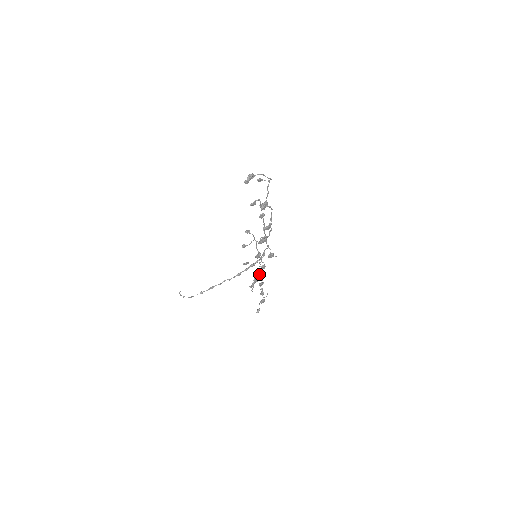
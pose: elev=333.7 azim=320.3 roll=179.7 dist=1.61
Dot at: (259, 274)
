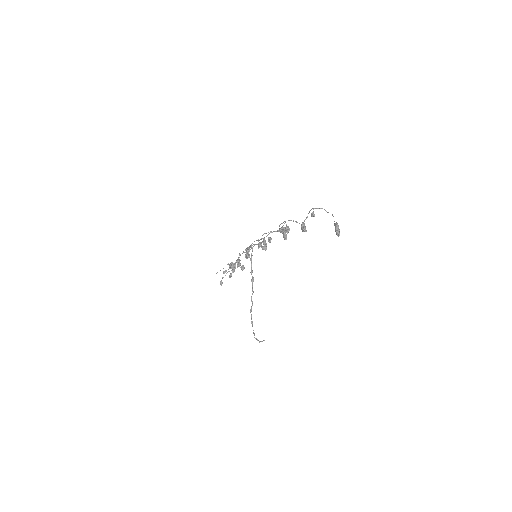
Dot at: occluded
